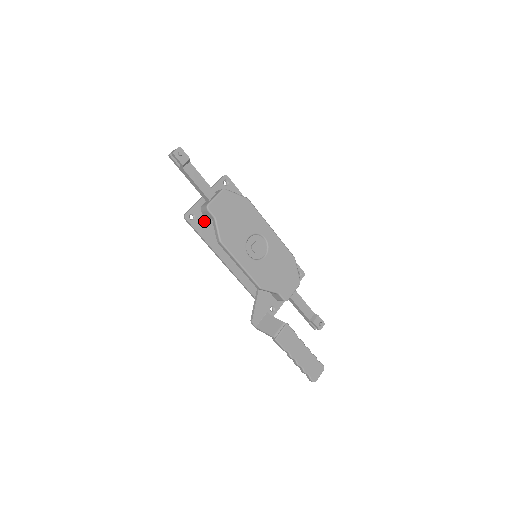
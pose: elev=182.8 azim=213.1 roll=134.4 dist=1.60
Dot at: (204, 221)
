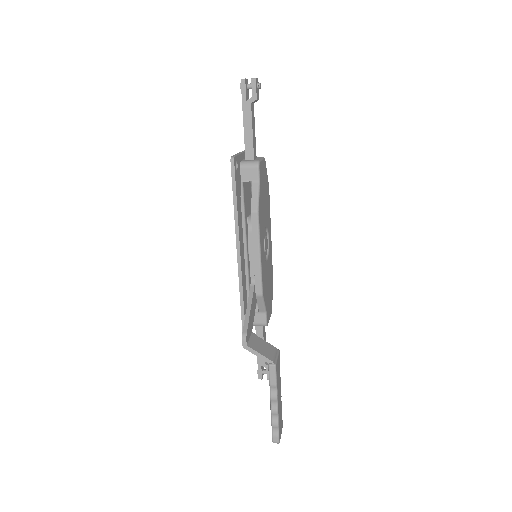
Dot at: (239, 180)
